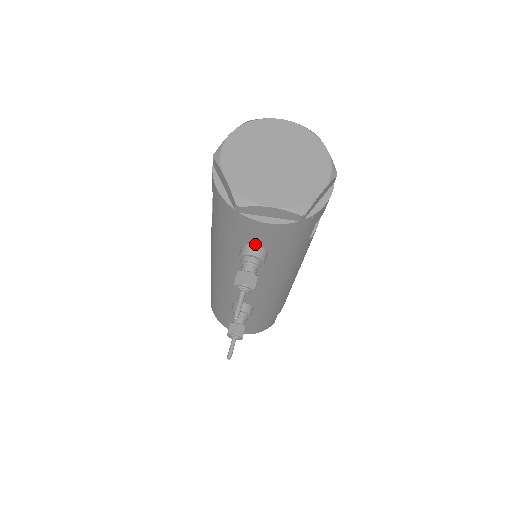
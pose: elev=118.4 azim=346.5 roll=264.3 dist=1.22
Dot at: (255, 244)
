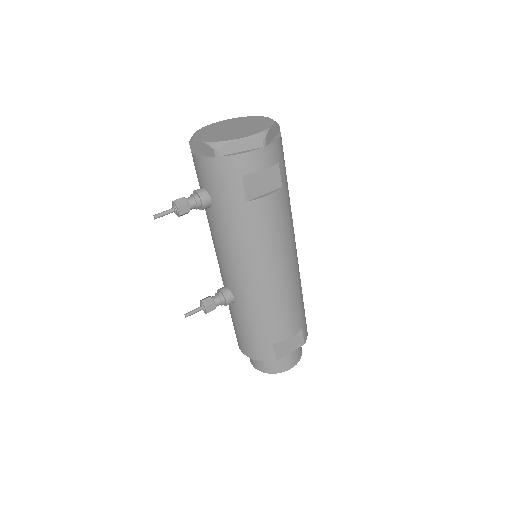
Dot at: (203, 186)
